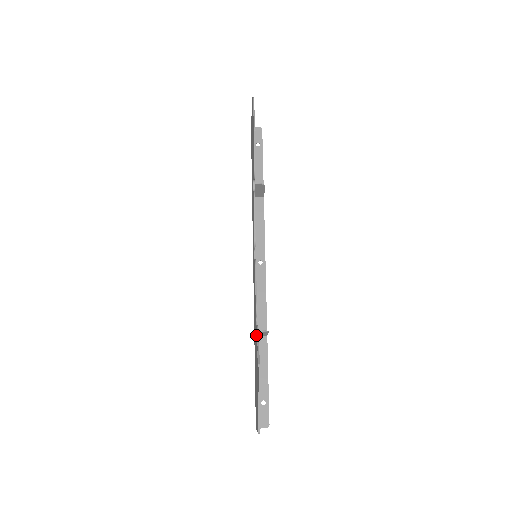
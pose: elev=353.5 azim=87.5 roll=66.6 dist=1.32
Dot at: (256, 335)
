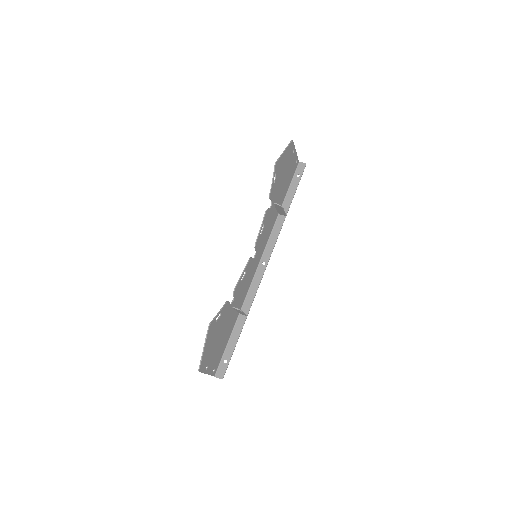
Dot at: (225, 307)
